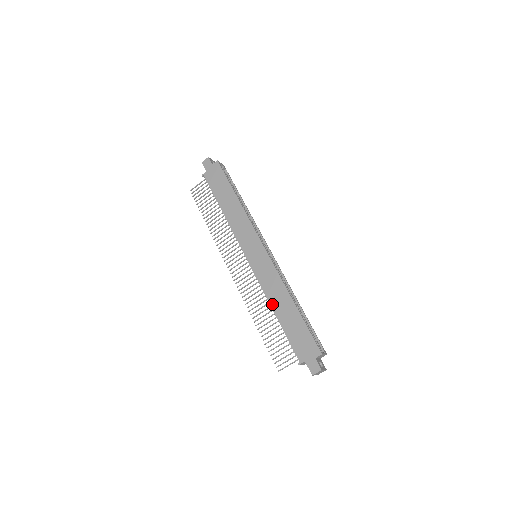
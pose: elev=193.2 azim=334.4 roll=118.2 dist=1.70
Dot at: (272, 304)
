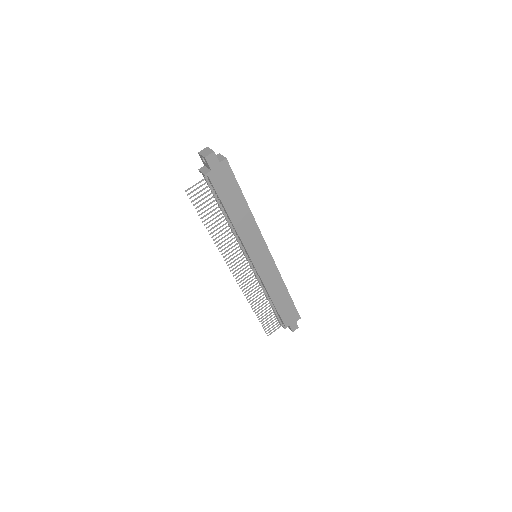
Dot at: (271, 295)
